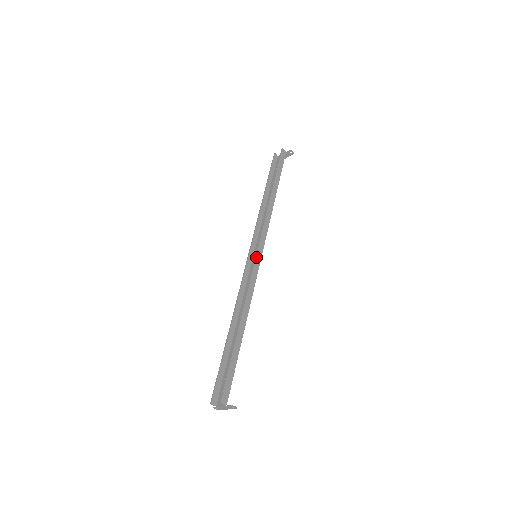
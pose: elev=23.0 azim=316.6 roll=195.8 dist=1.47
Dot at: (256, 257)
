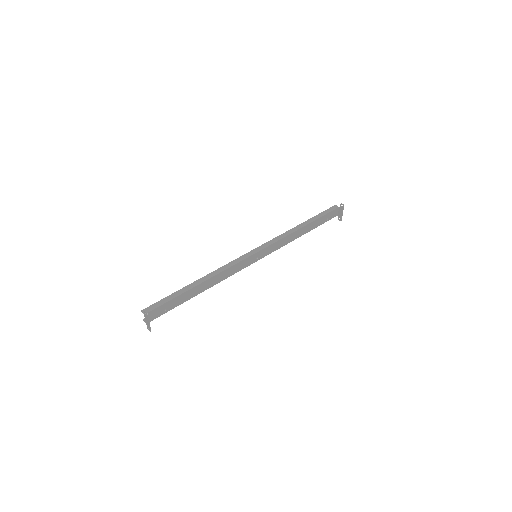
Dot at: (249, 252)
